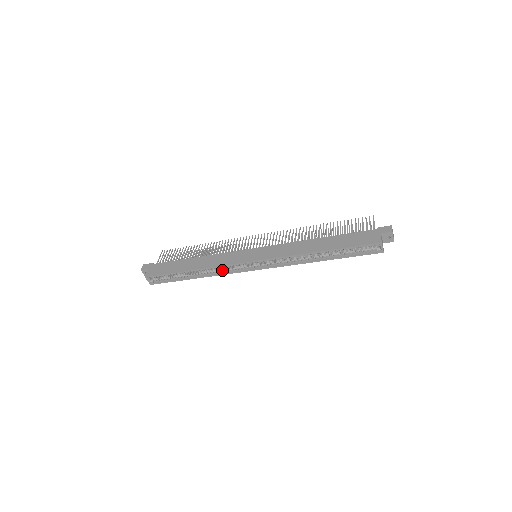
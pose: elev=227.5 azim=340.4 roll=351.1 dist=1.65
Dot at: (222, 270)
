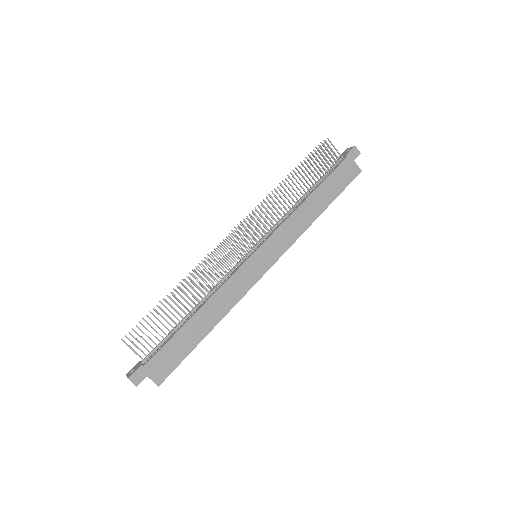
Dot at: occluded
